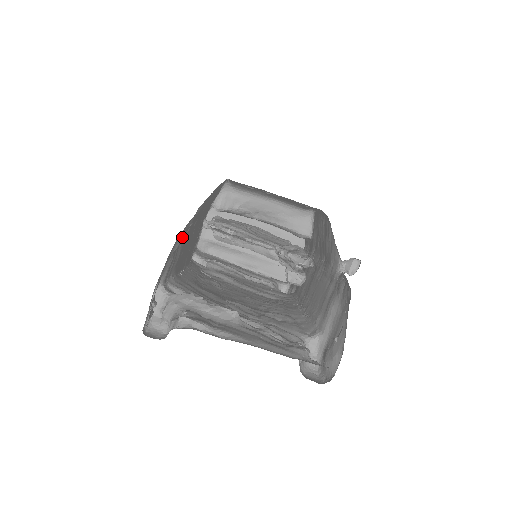
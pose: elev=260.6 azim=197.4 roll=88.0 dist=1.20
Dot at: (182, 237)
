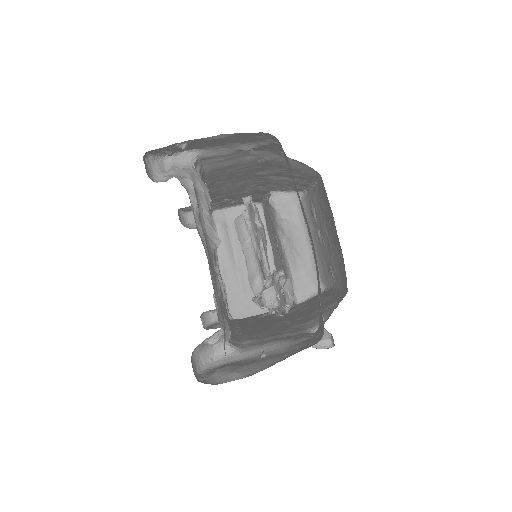
Dot at: (252, 156)
